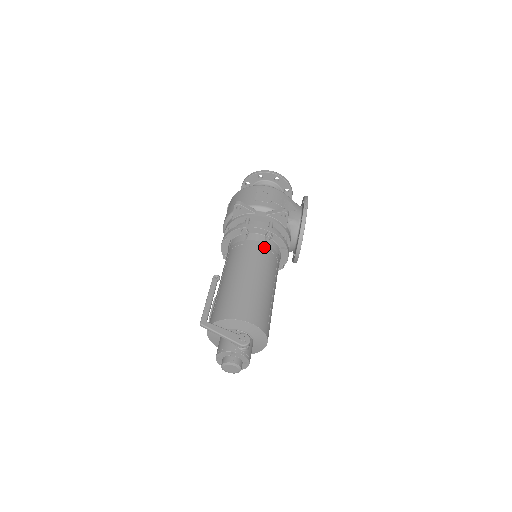
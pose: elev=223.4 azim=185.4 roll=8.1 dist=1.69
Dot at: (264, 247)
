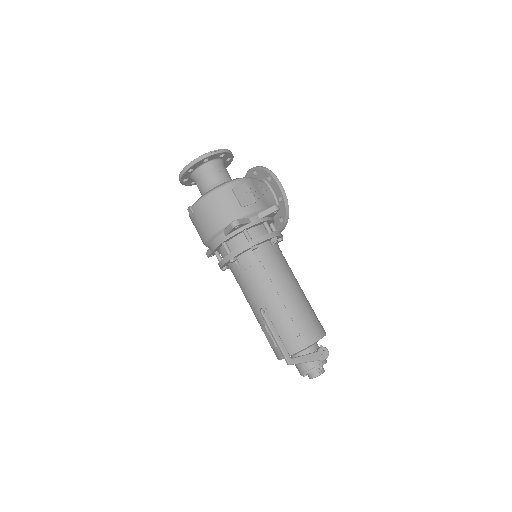
Dot at: (277, 254)
